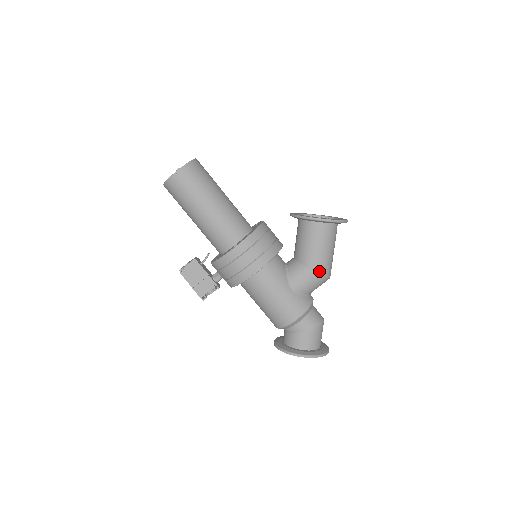
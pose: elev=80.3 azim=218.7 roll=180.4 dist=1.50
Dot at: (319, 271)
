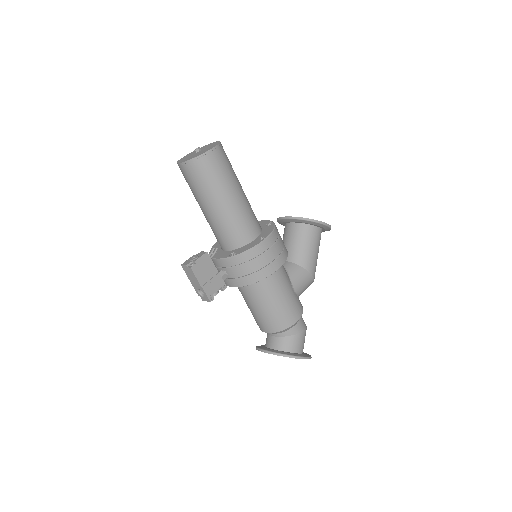
Dot at: (313, 273)
